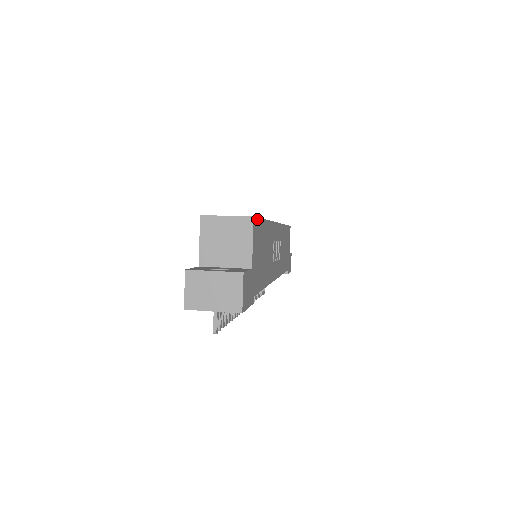
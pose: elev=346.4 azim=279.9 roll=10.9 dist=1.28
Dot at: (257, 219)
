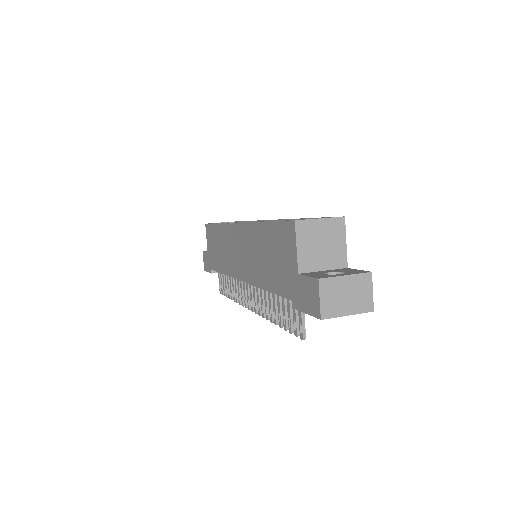
Dot at: occluded
